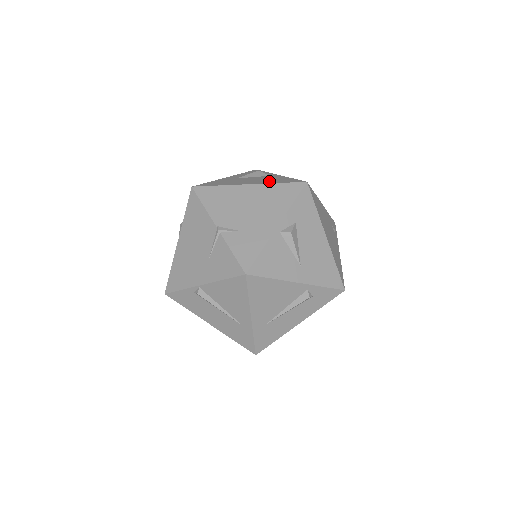
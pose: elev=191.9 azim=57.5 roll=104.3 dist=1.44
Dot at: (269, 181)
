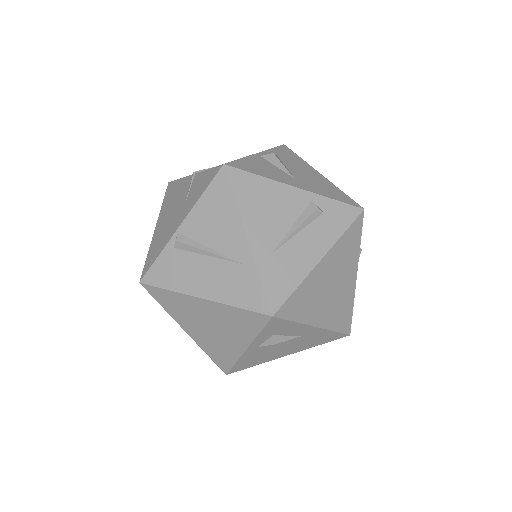
Dot at: occluded
